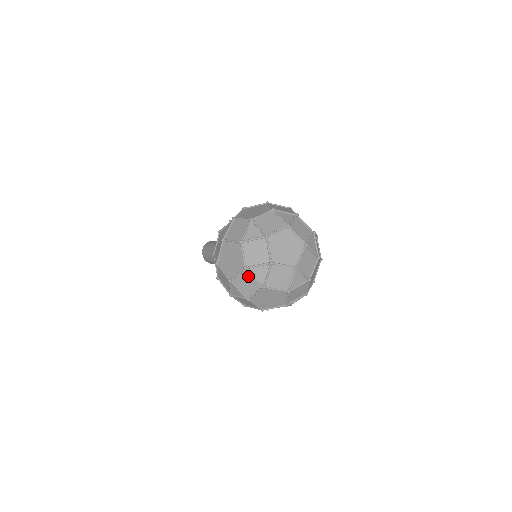
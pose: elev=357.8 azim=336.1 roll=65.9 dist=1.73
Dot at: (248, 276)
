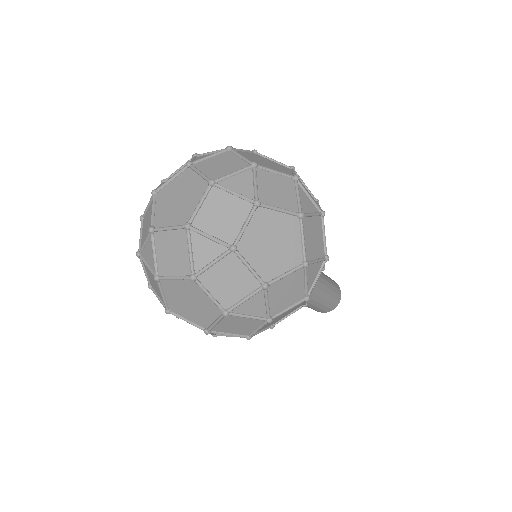
Dot at: occluded
